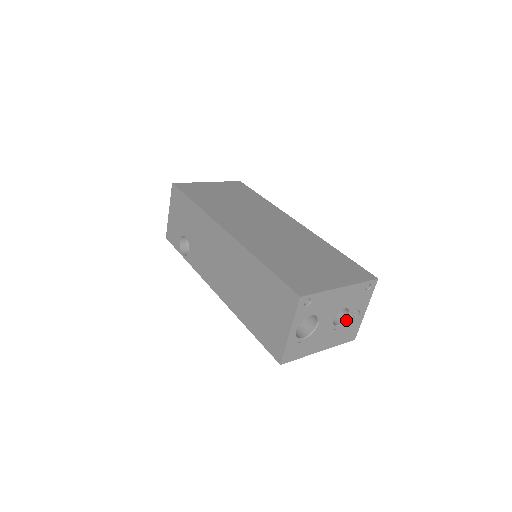
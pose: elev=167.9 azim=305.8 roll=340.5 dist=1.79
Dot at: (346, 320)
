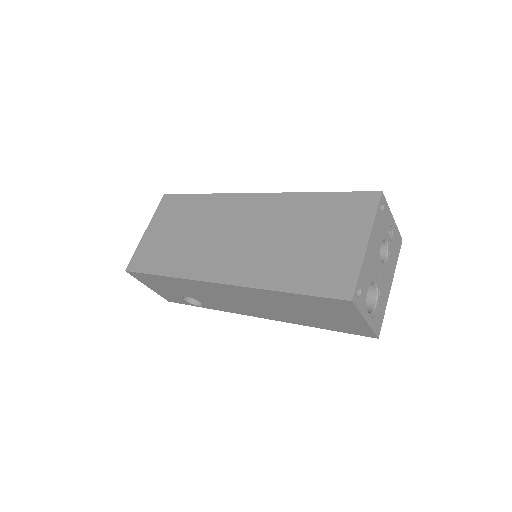
Dot at: (388, 246)
